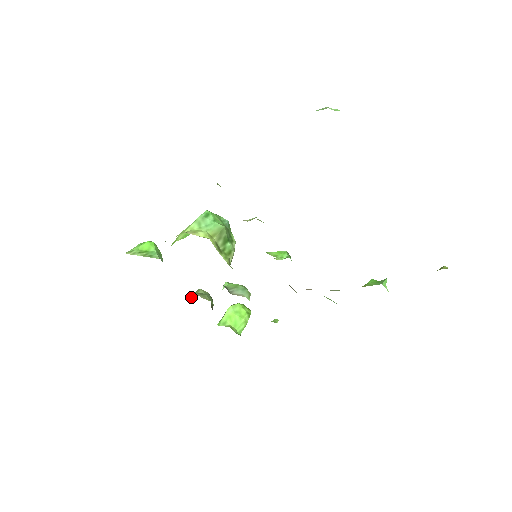
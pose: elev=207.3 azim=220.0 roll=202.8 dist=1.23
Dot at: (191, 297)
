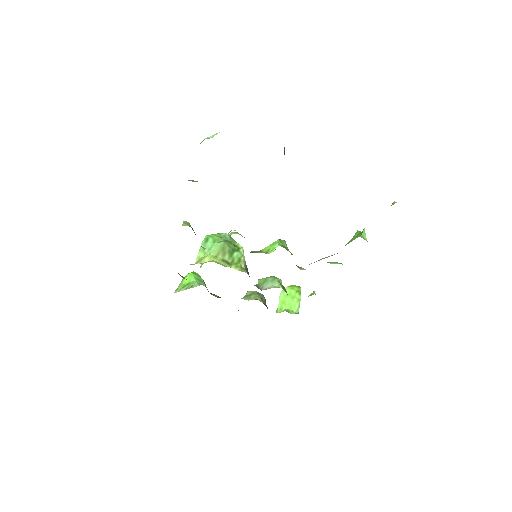
Dot at: occluded
